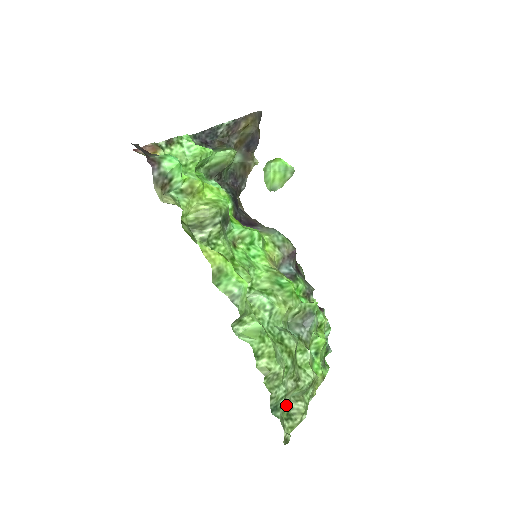
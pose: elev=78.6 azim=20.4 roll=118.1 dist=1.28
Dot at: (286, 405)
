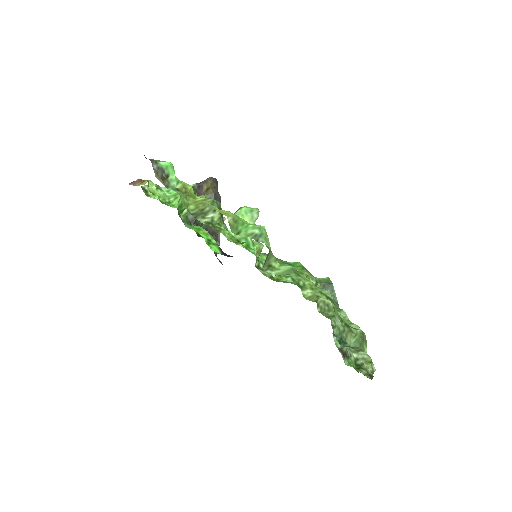
Dot at: (350, 355)
